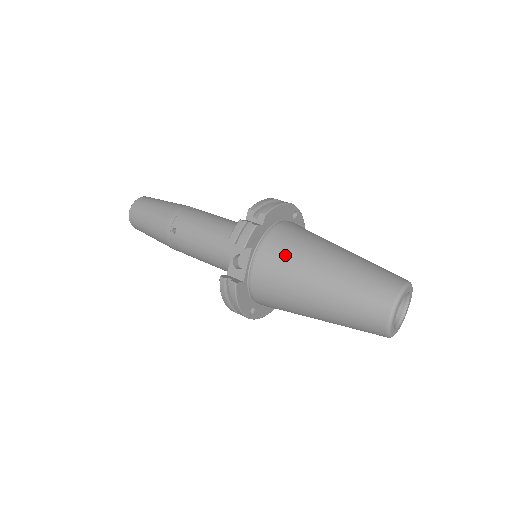
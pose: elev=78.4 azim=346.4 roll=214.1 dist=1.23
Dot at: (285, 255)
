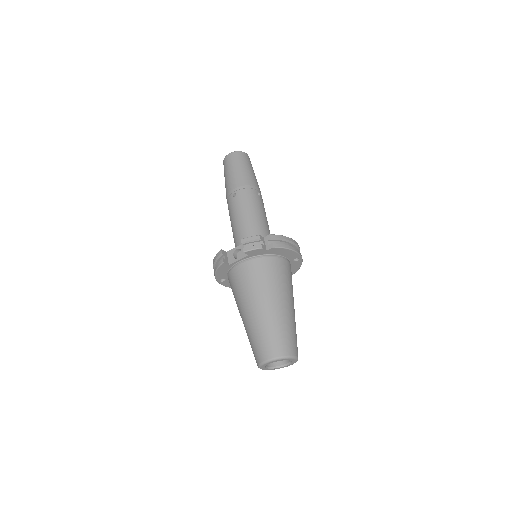
Dot at: (259, 277)
